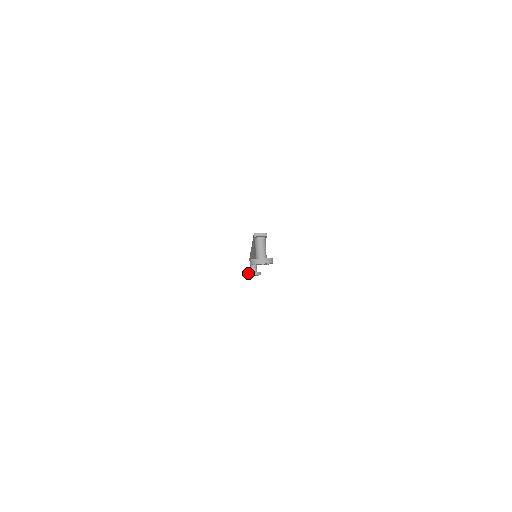
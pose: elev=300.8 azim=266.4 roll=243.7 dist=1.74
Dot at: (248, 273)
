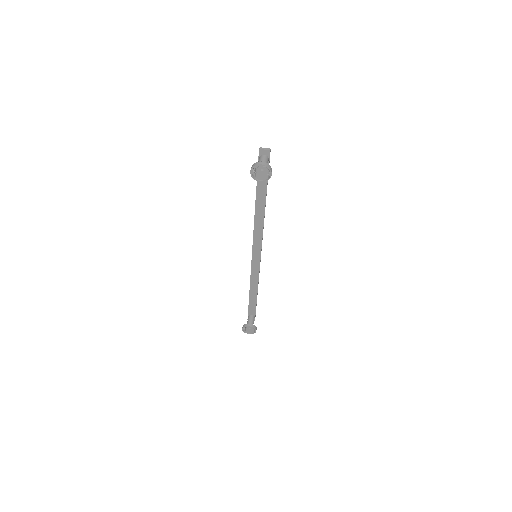
Dot at: (244, 325)
